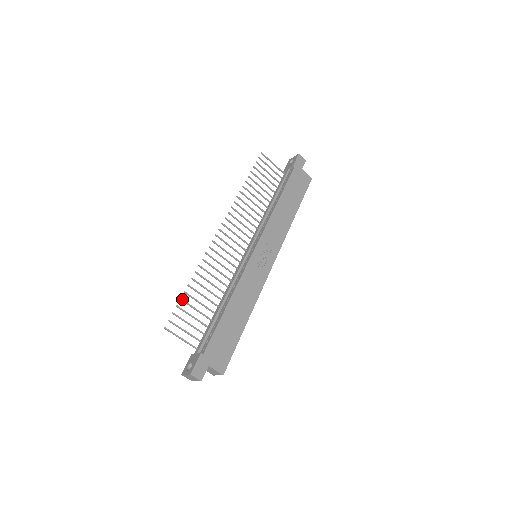
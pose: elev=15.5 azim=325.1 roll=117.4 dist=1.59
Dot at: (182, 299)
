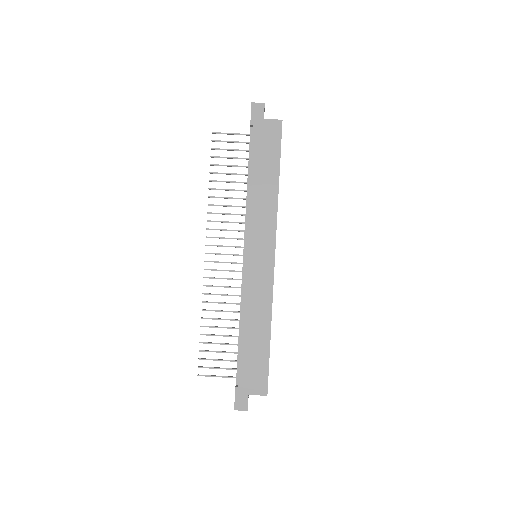
Dot at: (201, 342)
